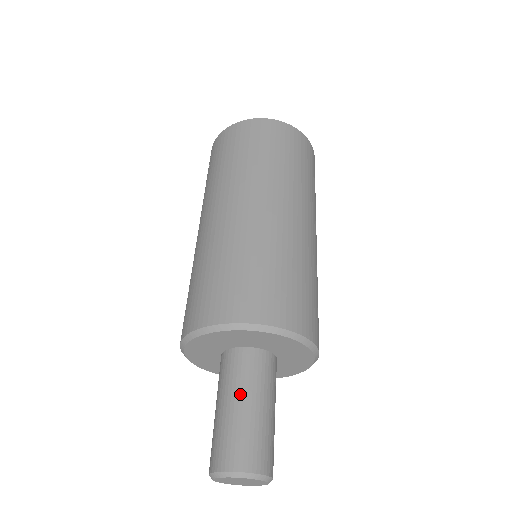
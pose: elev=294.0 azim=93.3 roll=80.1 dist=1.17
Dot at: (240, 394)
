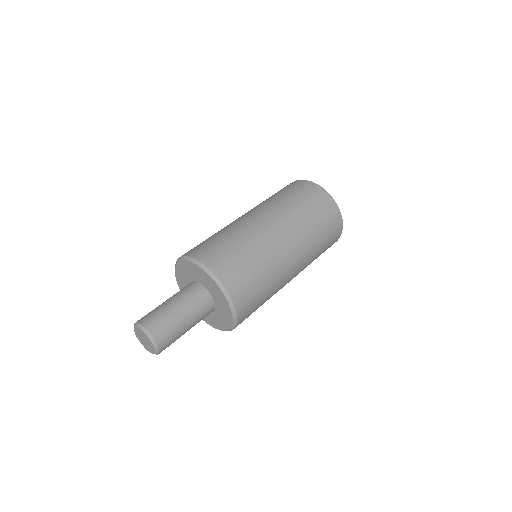
Dot at: (185, 307)
